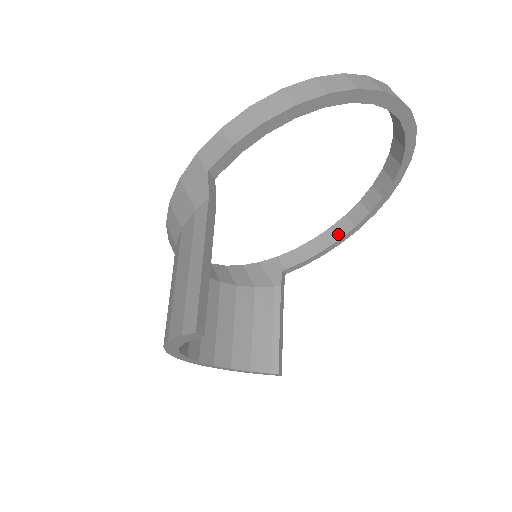
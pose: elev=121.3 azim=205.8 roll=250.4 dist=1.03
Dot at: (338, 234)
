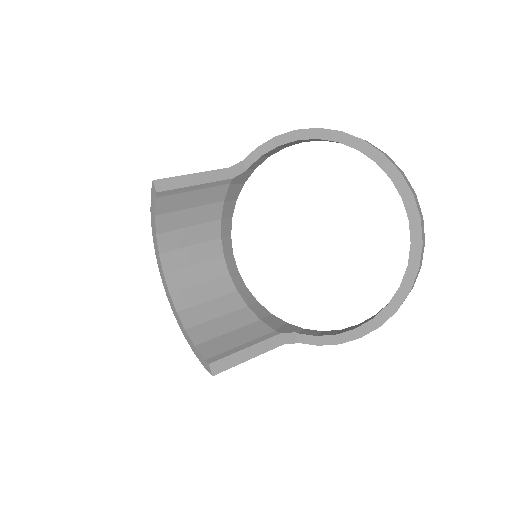
Dot at: (359, 325)
